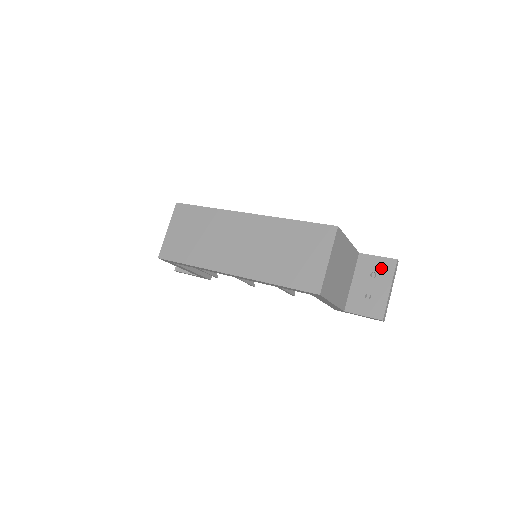
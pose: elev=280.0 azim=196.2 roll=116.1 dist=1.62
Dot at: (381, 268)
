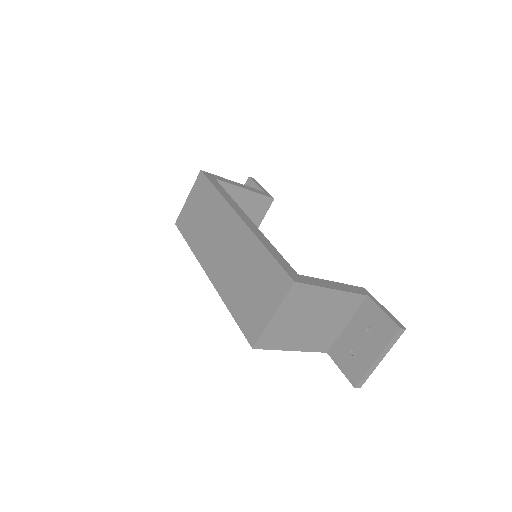
Dot at: (379, 328)
